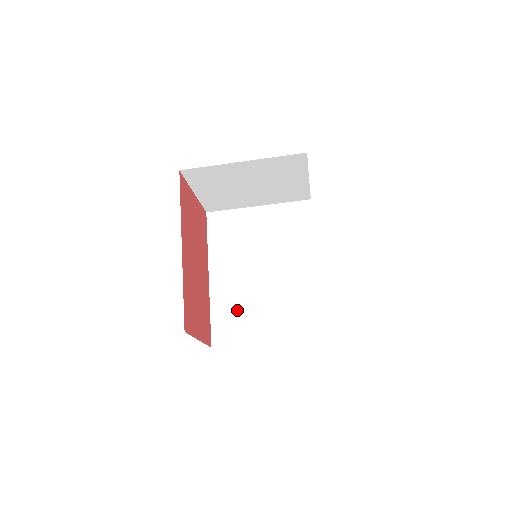
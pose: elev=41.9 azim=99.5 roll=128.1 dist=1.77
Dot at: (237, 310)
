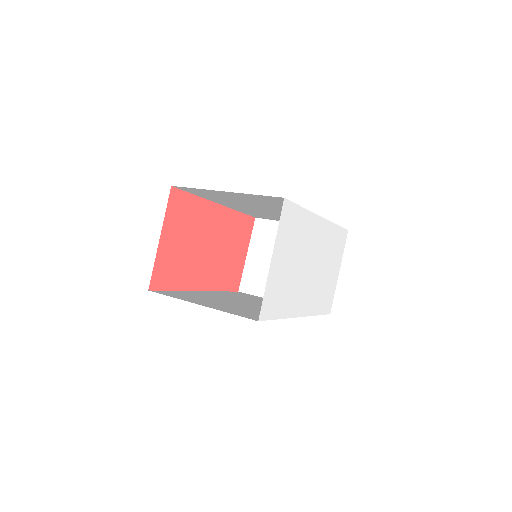
Dot at: occluded
